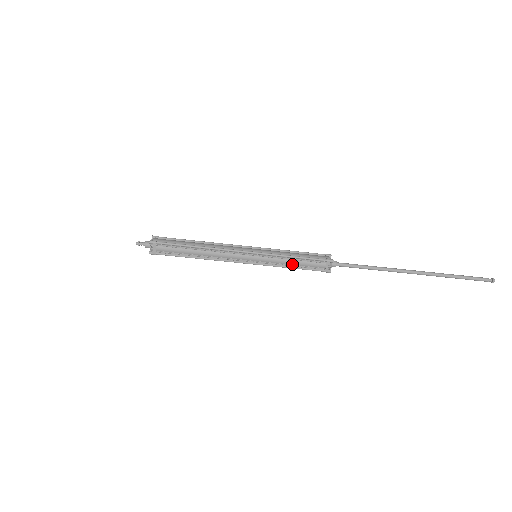
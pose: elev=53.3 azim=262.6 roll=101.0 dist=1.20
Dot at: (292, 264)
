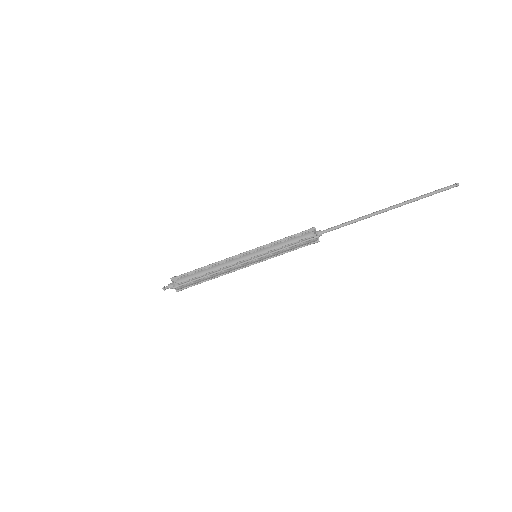
Dot at: (285, 245)
